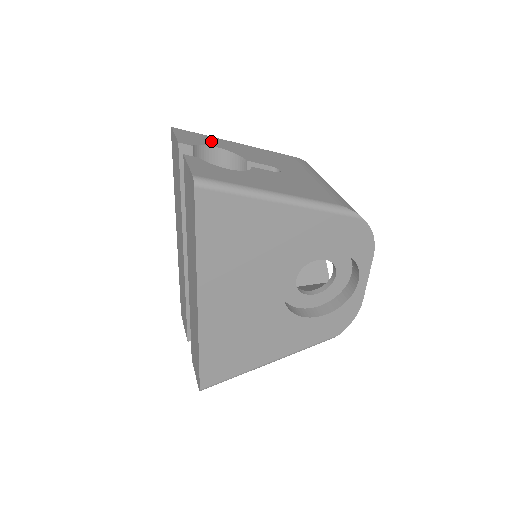
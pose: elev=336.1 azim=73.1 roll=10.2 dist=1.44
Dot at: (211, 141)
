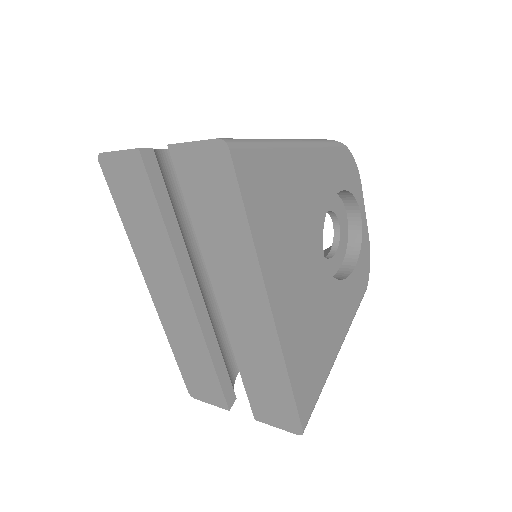
Dot at: occluded
